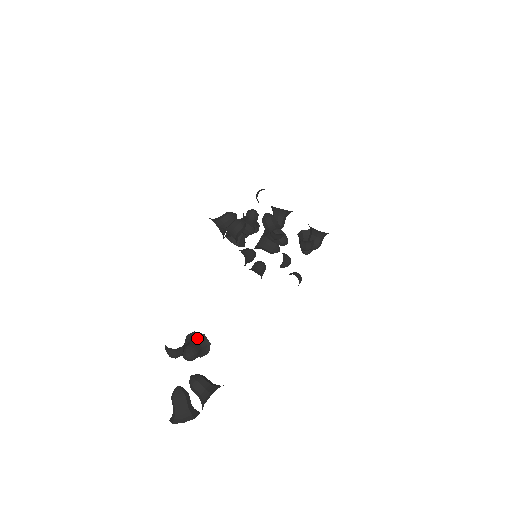
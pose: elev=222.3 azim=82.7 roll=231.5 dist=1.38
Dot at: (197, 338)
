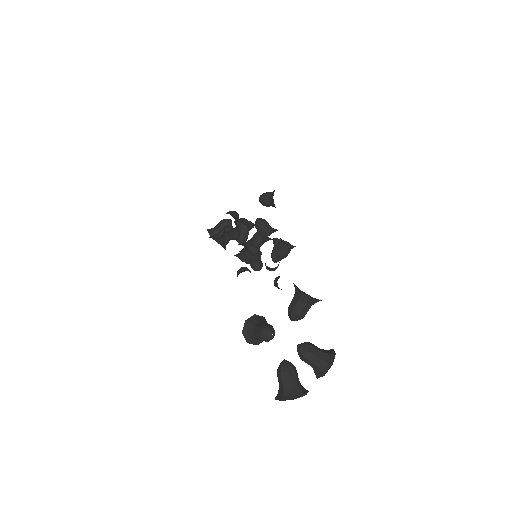
Dot at: (261, 320)
